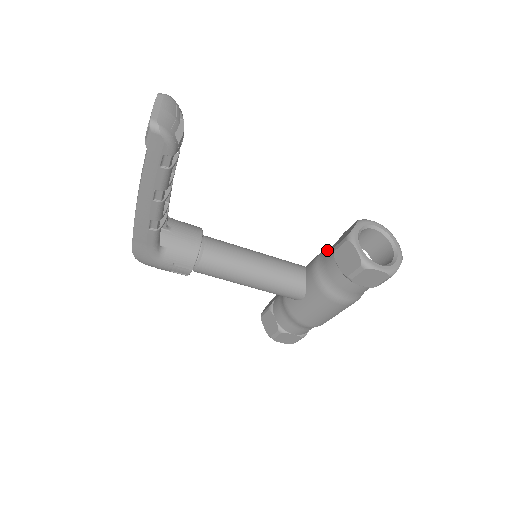
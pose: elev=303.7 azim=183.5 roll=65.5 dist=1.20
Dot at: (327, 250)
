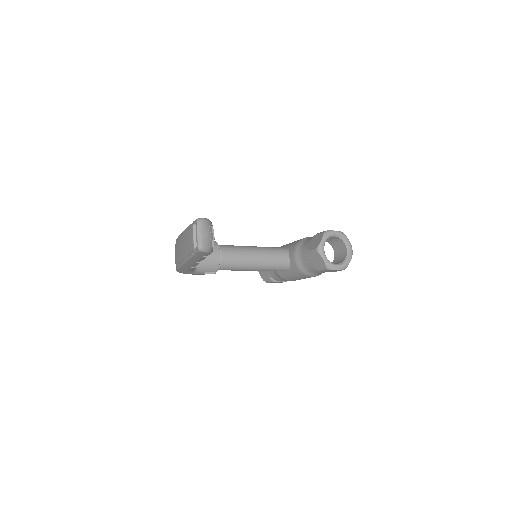
Dot at: (303, 244)
